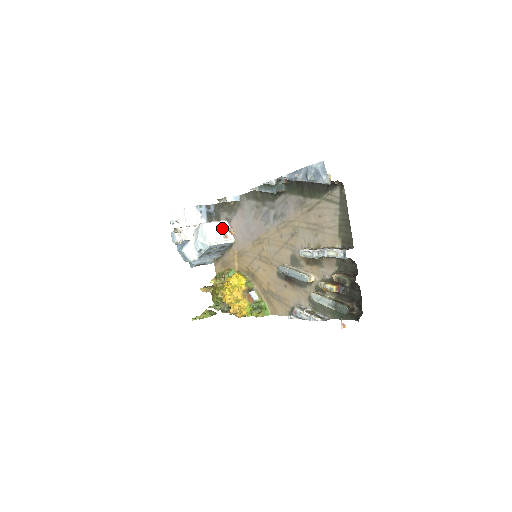
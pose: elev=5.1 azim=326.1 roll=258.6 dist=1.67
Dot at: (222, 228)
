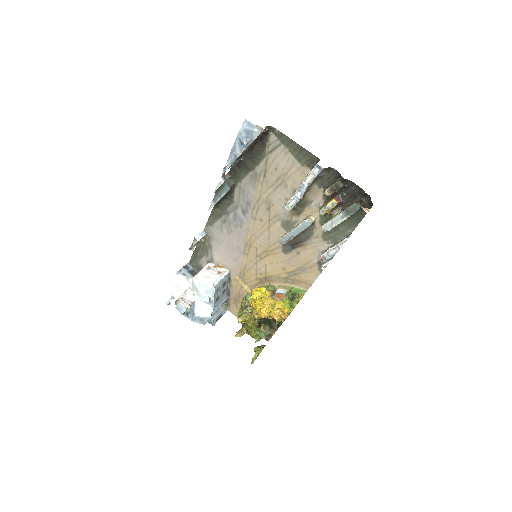
Dot at: (211, 269)
